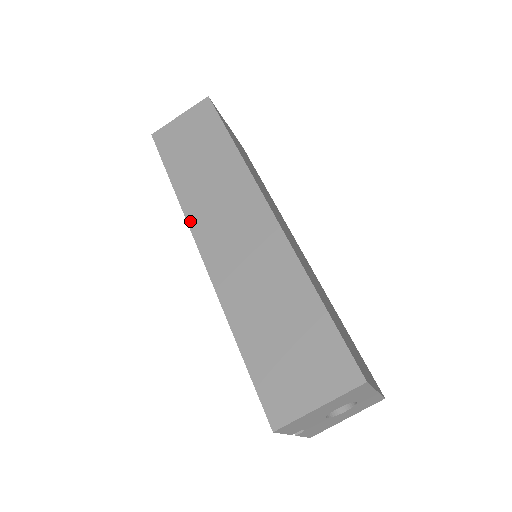
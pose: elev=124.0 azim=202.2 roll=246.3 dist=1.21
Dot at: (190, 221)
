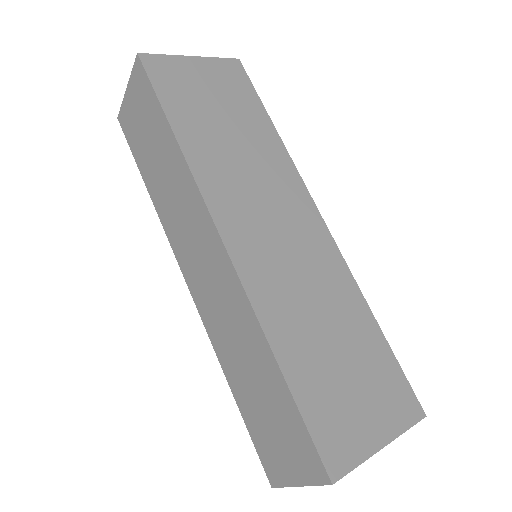
Dot at: (171, 243)
